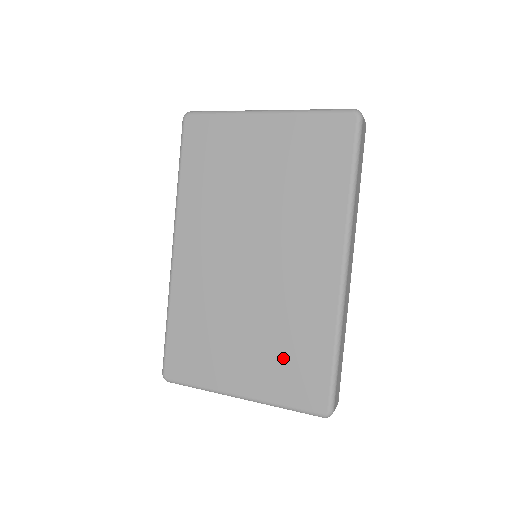
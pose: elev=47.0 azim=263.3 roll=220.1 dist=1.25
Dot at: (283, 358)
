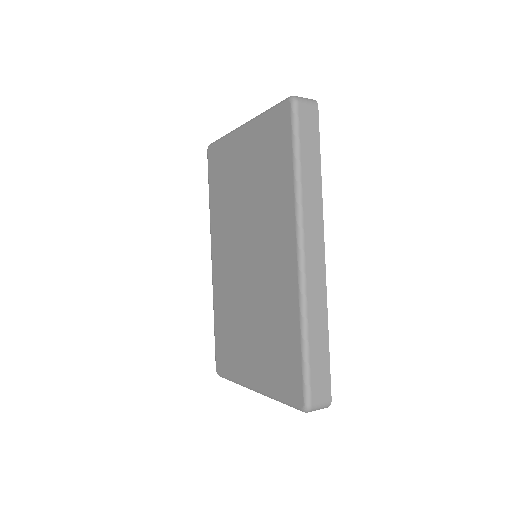
Dot at: (272, 350)
